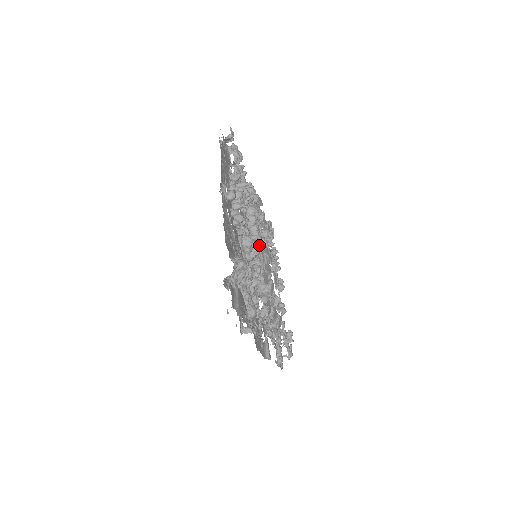
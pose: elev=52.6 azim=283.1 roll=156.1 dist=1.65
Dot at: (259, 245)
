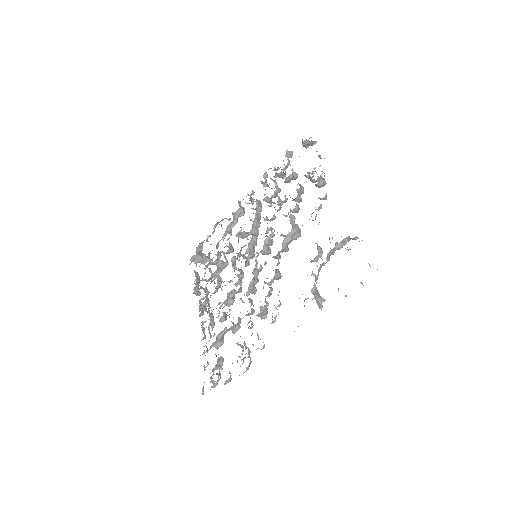
Dot at: (253, 250)
